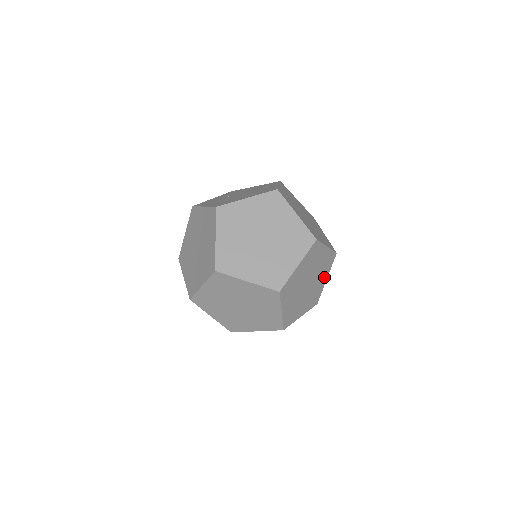
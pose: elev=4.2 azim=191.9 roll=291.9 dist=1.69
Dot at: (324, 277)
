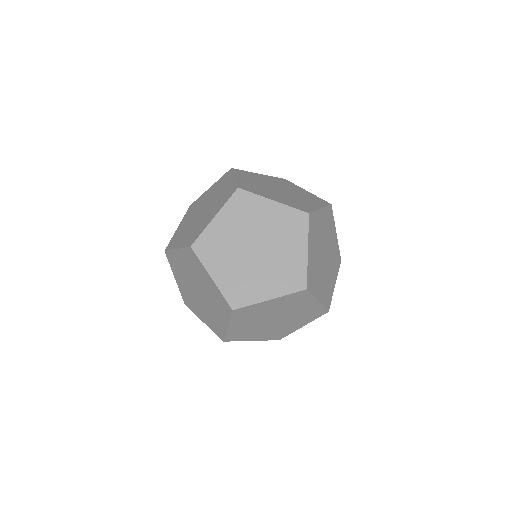
Dot at: (298, 247)
